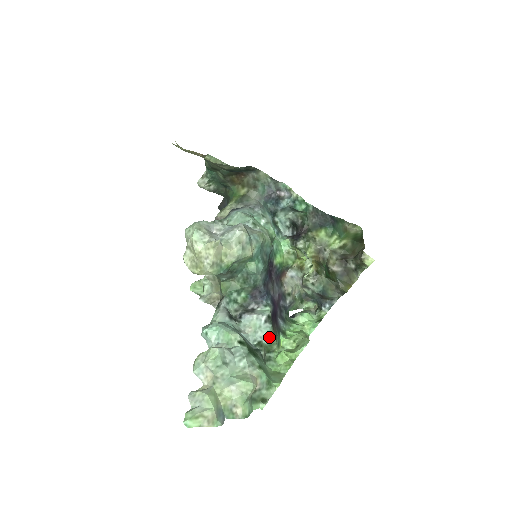
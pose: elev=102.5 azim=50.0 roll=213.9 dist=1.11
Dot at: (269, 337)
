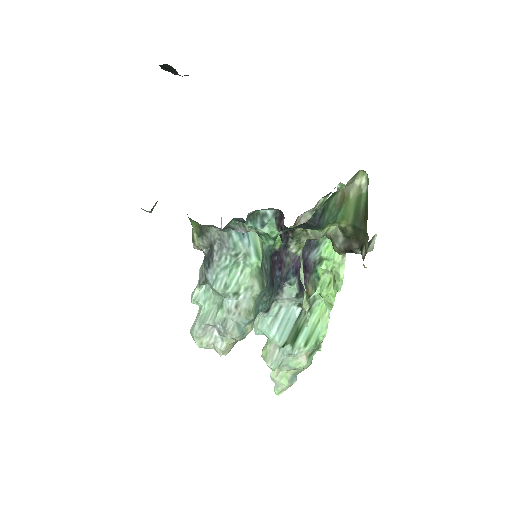
Dot at: occluded
